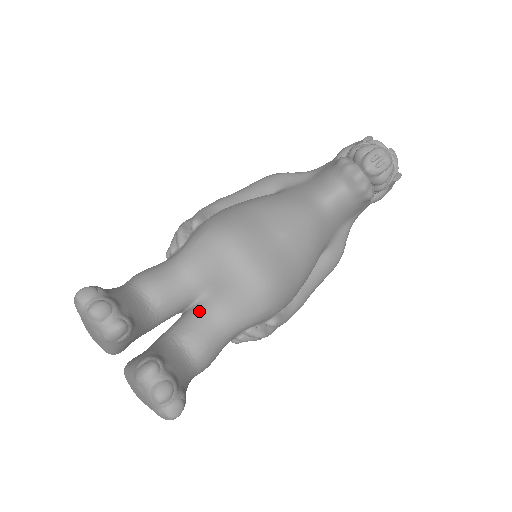
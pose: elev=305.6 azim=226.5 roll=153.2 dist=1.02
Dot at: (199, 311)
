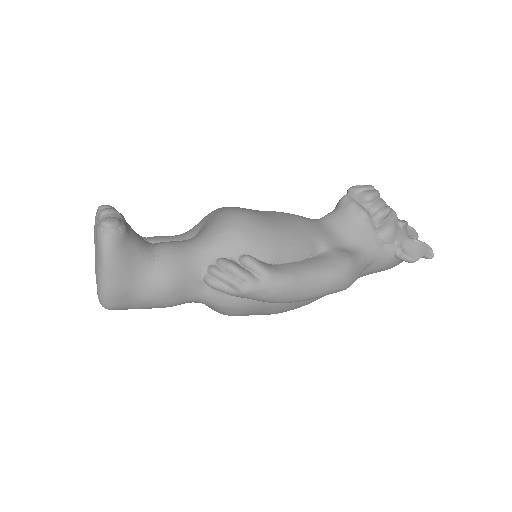
Dot at: occluded
